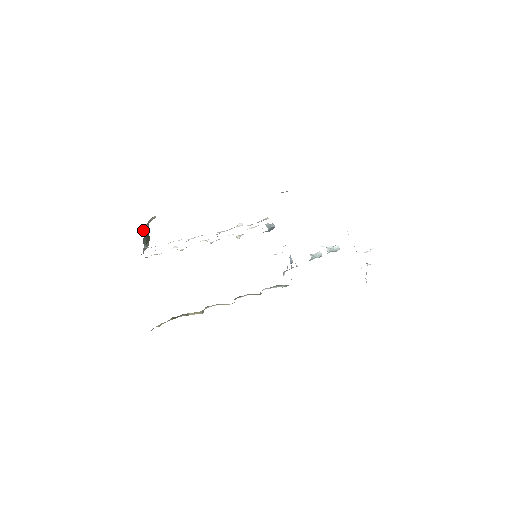
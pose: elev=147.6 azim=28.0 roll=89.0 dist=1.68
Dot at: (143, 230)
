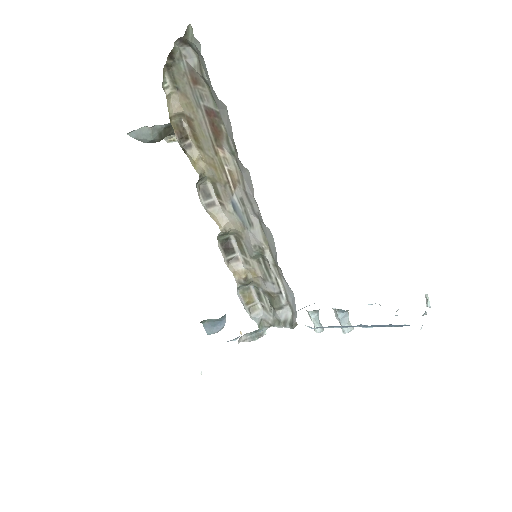
Dot at: occluded
